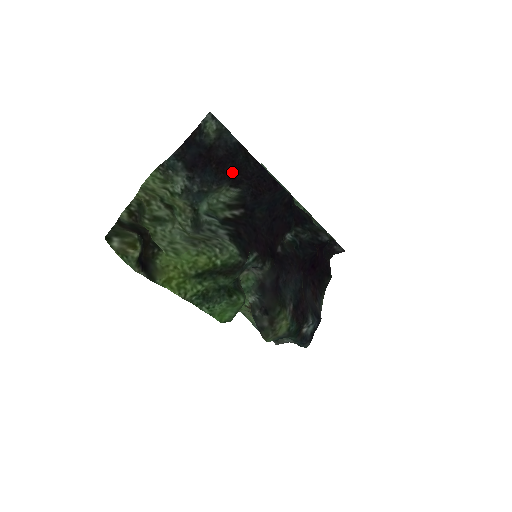
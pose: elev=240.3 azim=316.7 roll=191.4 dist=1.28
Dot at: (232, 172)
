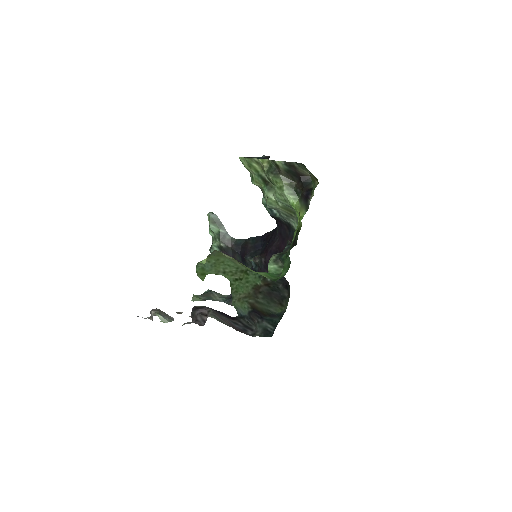
Dot at: occluded
